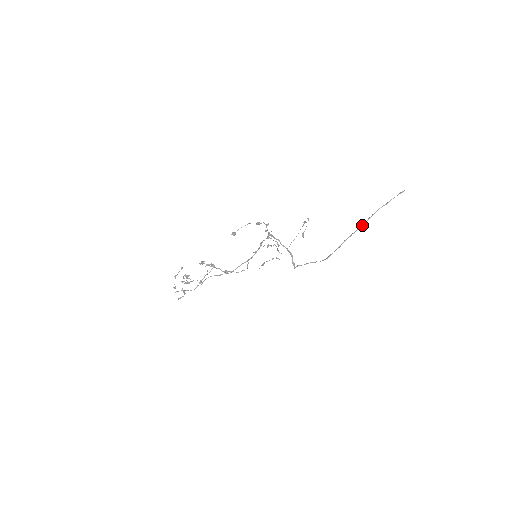
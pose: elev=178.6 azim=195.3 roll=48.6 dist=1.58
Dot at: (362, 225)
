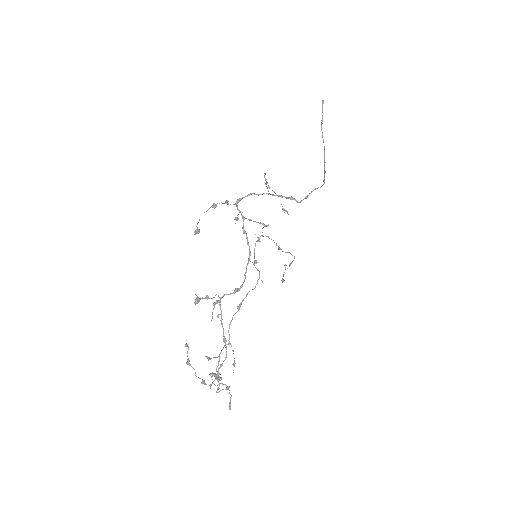
Dot at: (324, 150)
